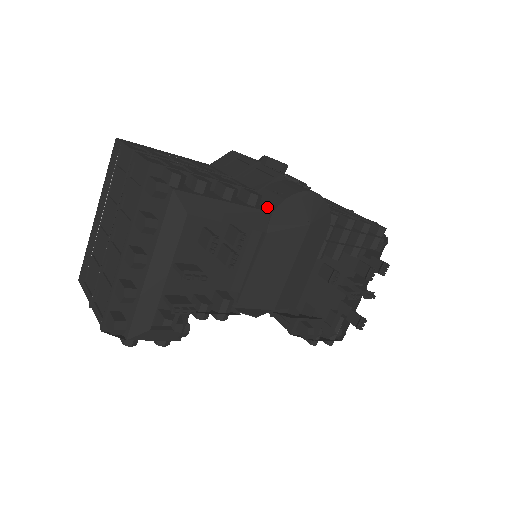
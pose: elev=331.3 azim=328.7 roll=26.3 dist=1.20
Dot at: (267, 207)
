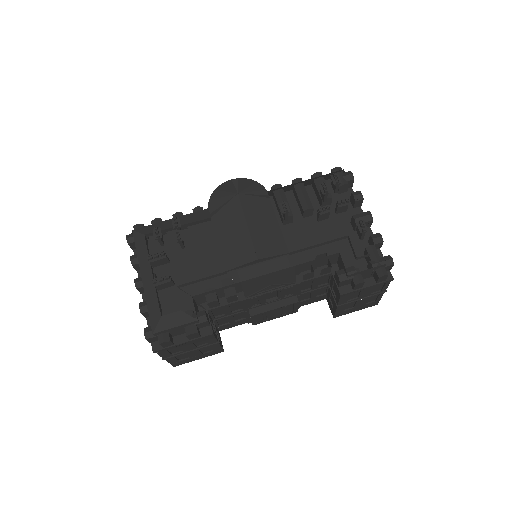
Dot at: occluded
